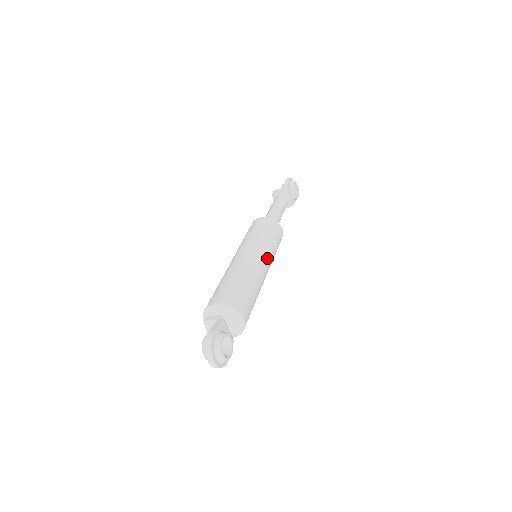
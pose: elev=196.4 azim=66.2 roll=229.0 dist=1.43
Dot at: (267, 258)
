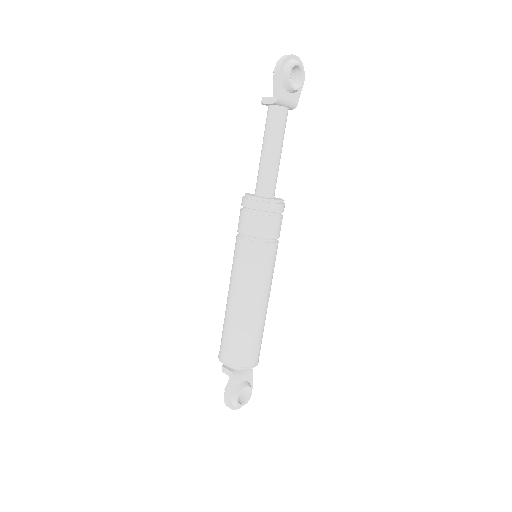
Dot at: (265, 275)
